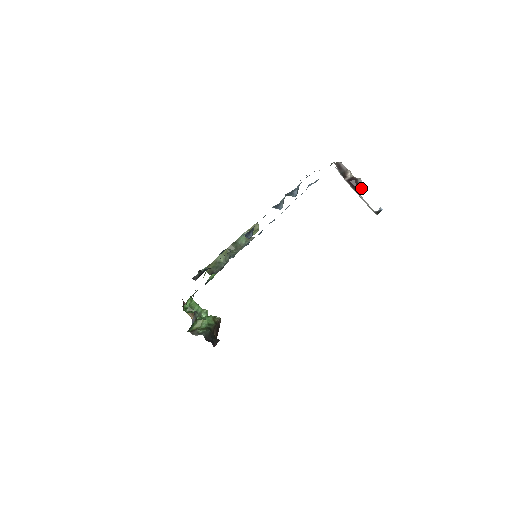
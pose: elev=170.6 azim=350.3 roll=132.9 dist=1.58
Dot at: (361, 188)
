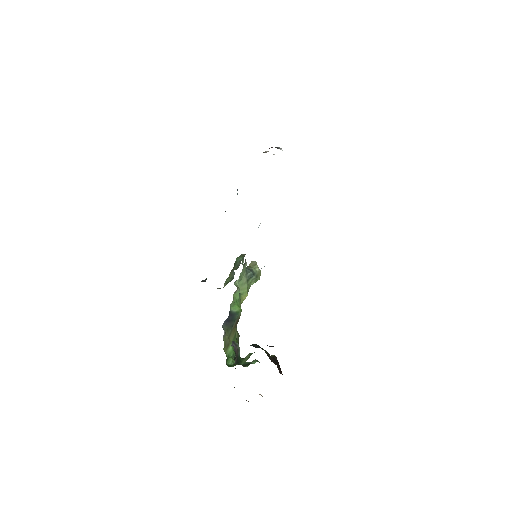
Dot at: (280, 148)
